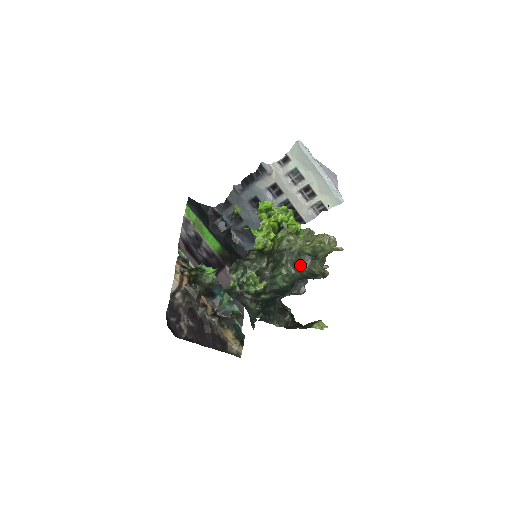
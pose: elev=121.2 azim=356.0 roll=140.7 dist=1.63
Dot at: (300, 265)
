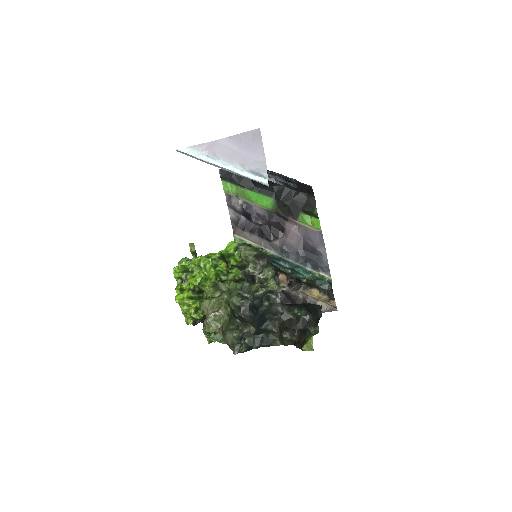
Dot at: occluded
